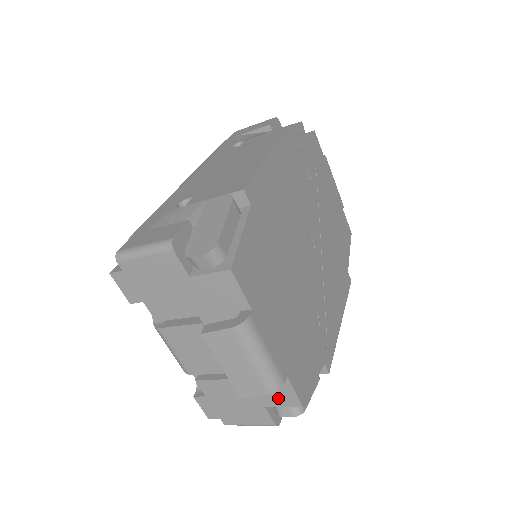
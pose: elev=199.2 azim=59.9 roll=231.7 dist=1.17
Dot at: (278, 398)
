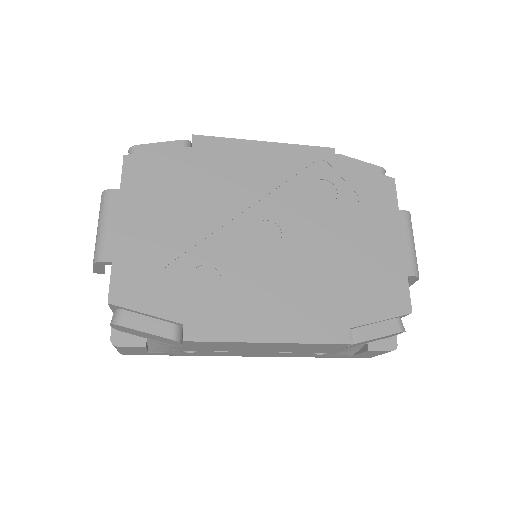
Dot at: occluded
